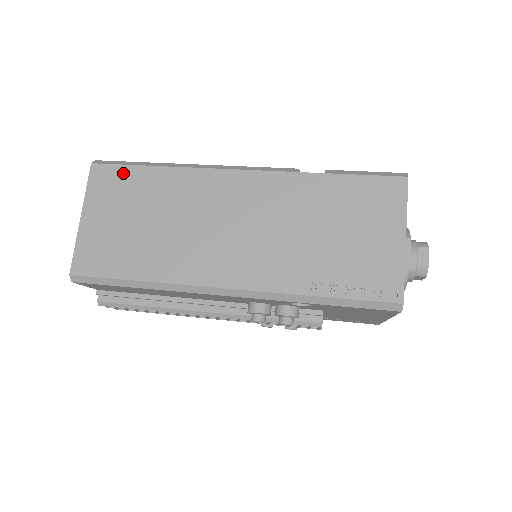
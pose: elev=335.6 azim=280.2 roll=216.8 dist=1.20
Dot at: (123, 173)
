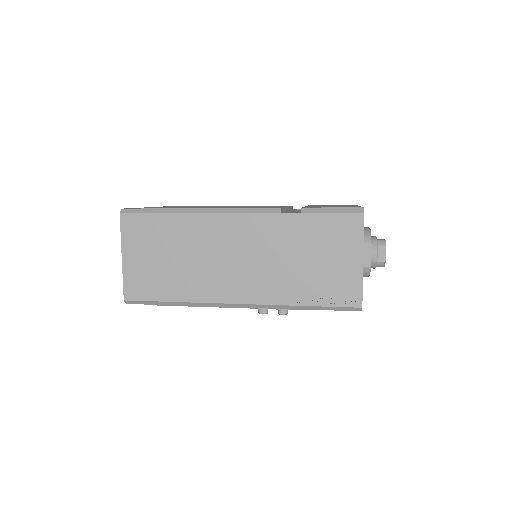
Dot at: (146, 220)
